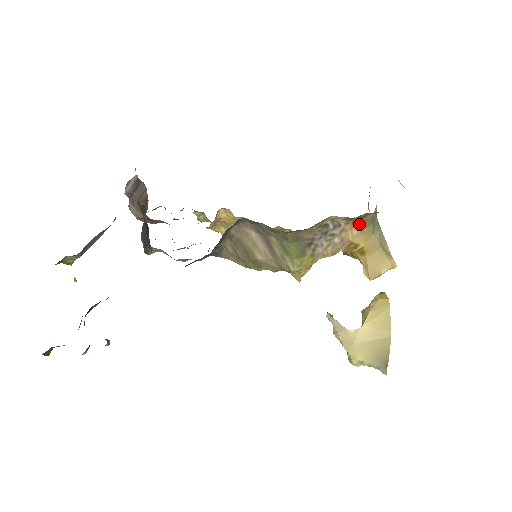
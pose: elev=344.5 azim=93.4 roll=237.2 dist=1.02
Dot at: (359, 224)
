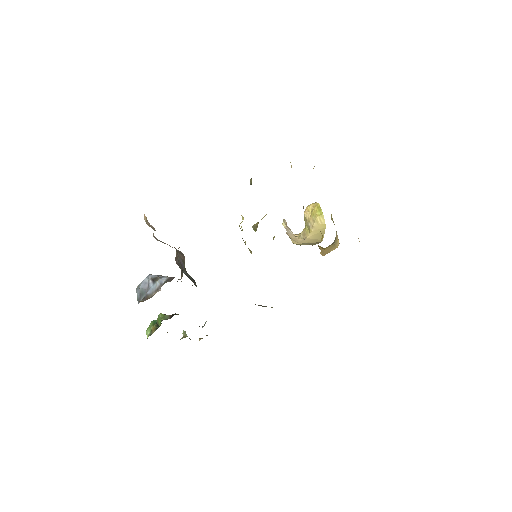
Dot at: occluded
